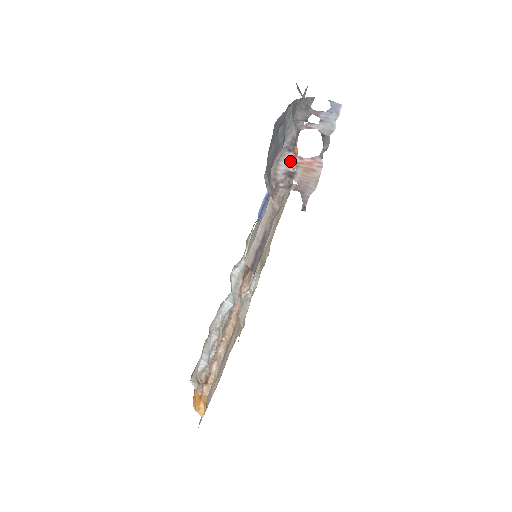
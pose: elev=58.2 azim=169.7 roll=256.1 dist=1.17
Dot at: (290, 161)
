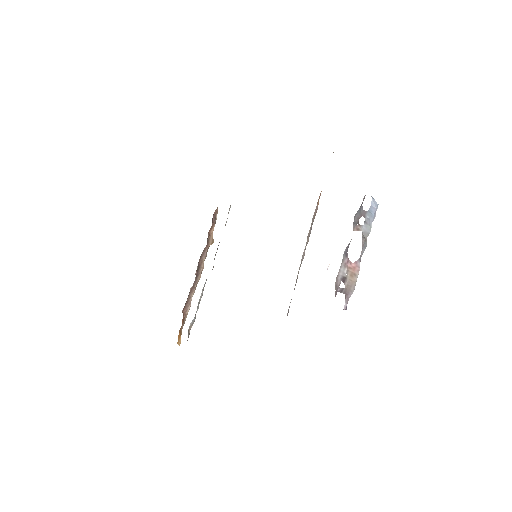
Dot at: (345, 267)
